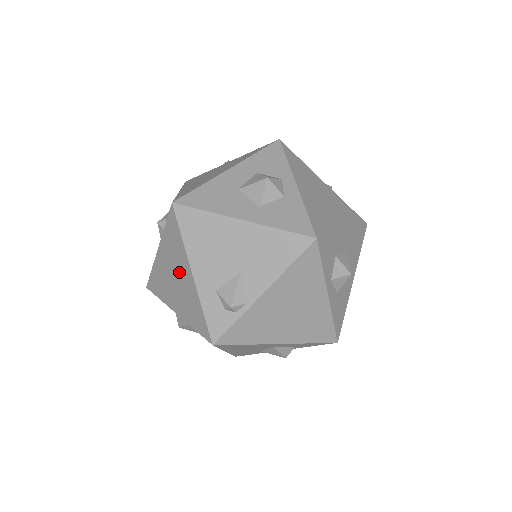
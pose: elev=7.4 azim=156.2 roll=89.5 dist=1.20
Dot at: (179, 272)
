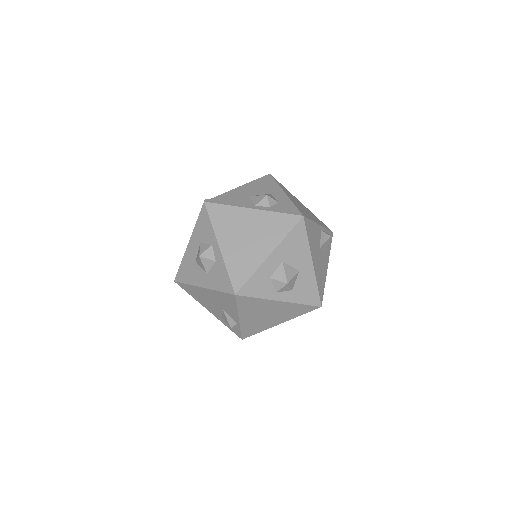
Dot at: occluded
